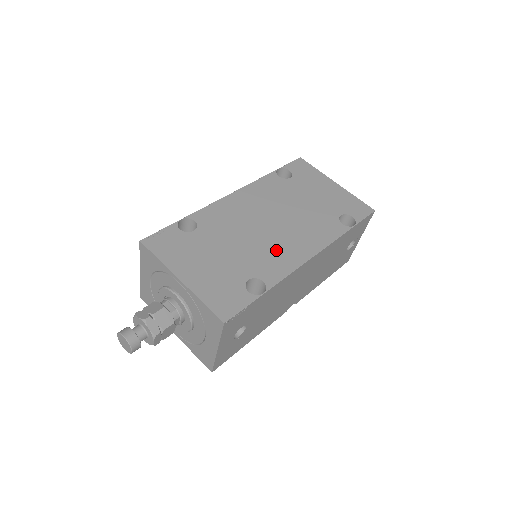
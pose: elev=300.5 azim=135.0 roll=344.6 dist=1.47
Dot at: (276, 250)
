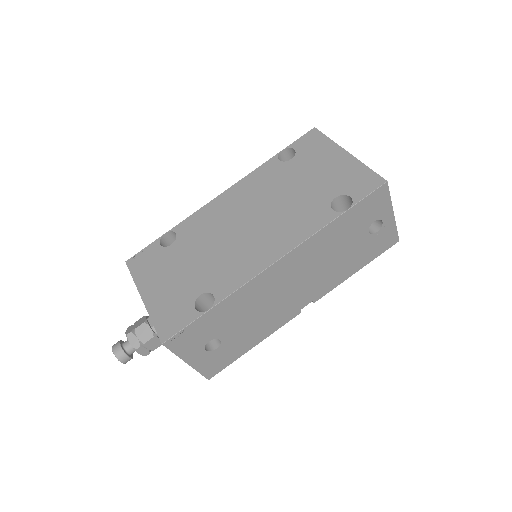
Dot at: (240, 256)
